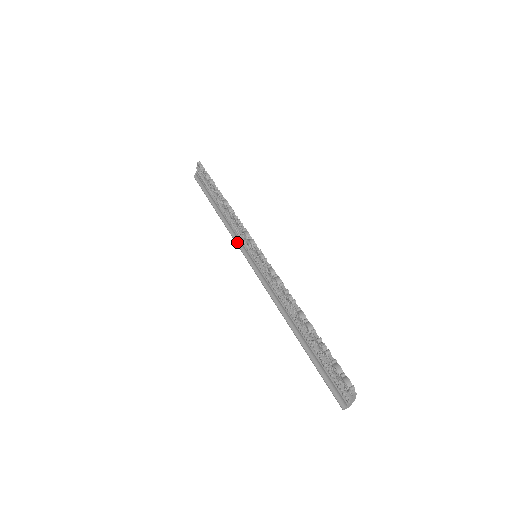
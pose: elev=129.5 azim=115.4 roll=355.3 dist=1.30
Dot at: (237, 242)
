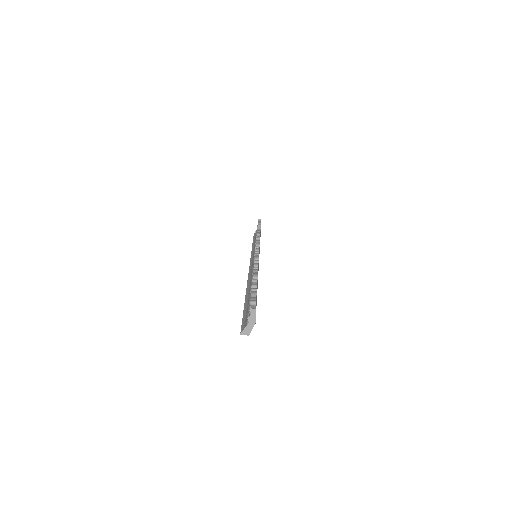
Dot at: (252, 256)
